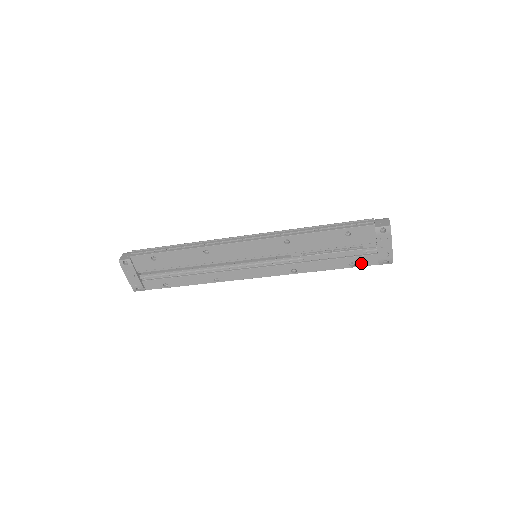
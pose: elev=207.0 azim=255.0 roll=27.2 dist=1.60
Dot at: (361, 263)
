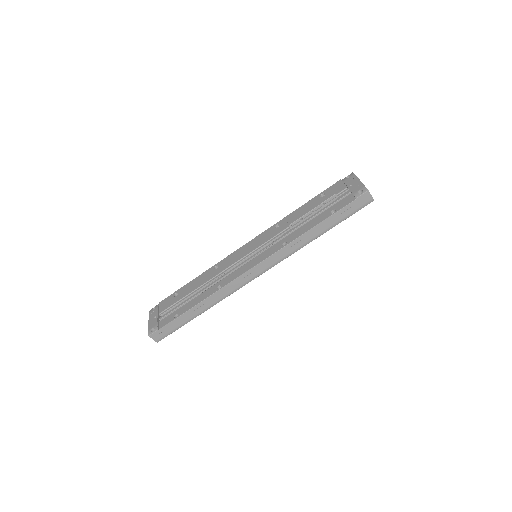
Dot at: (340, 207)
